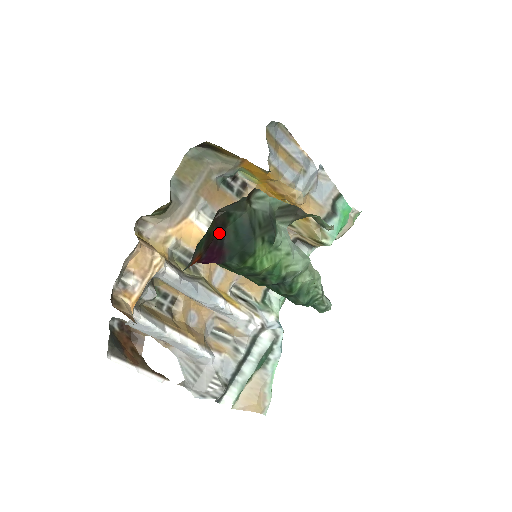
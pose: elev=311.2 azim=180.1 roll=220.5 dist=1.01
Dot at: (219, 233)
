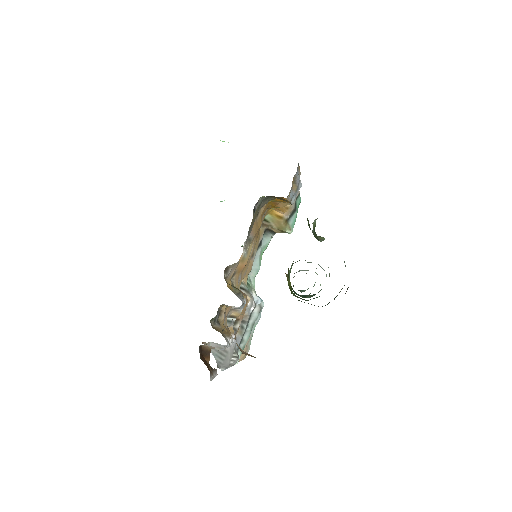
Dot at: occluded
